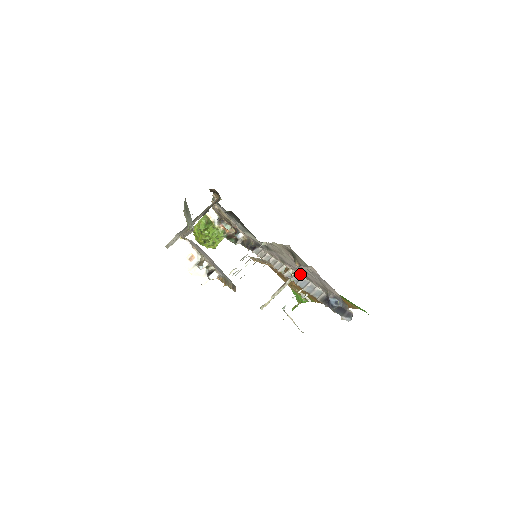
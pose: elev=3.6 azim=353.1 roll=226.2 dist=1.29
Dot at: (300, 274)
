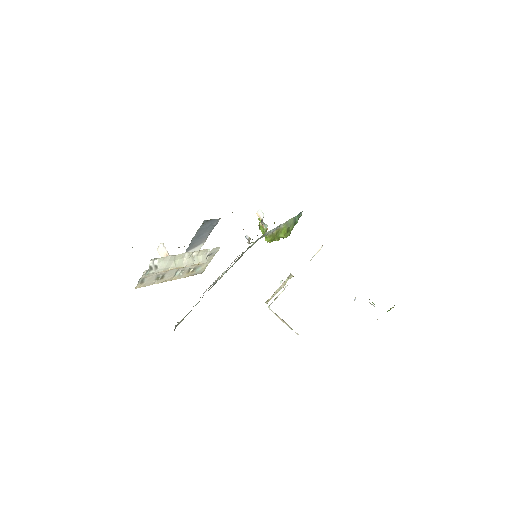
Dot at: occluded
